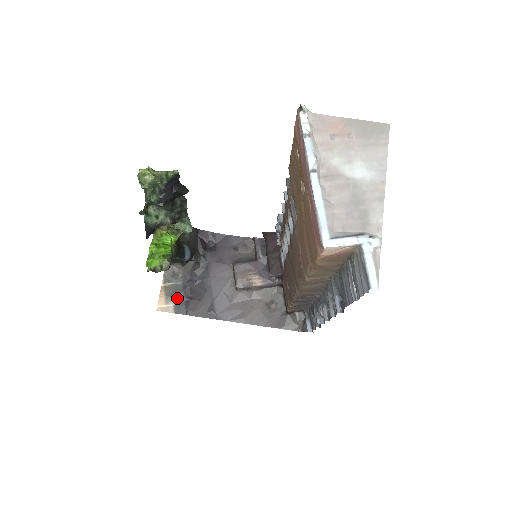
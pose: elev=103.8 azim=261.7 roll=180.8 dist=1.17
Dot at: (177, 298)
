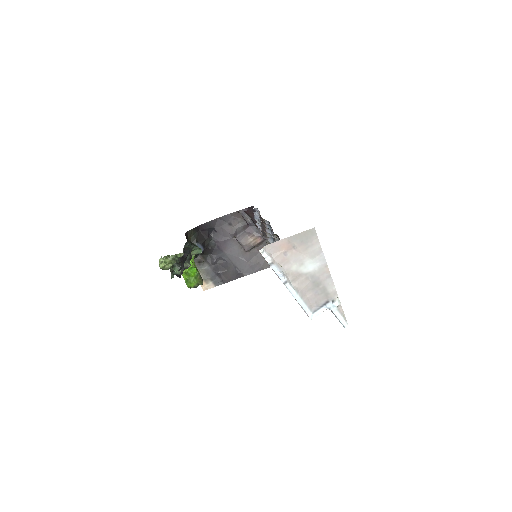
Dot at: (211, 277)
